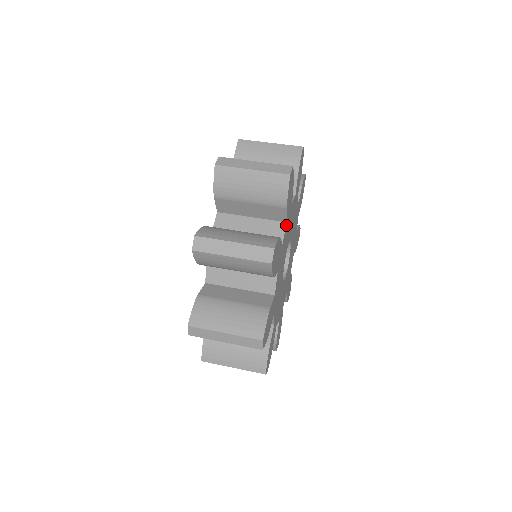
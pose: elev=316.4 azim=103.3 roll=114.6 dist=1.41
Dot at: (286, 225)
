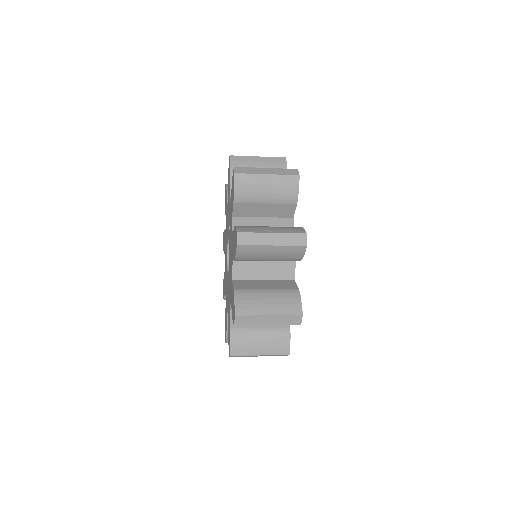
Dot at: occluded
